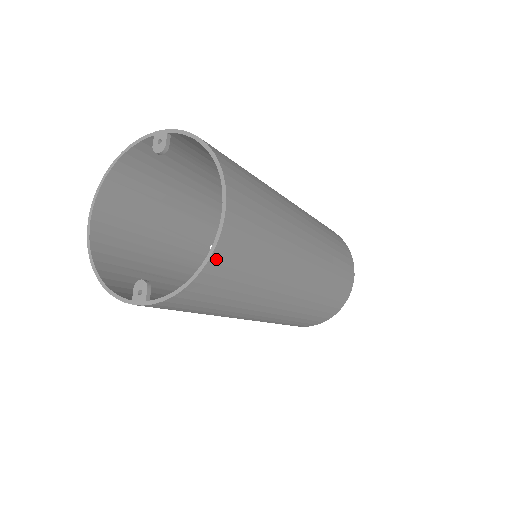
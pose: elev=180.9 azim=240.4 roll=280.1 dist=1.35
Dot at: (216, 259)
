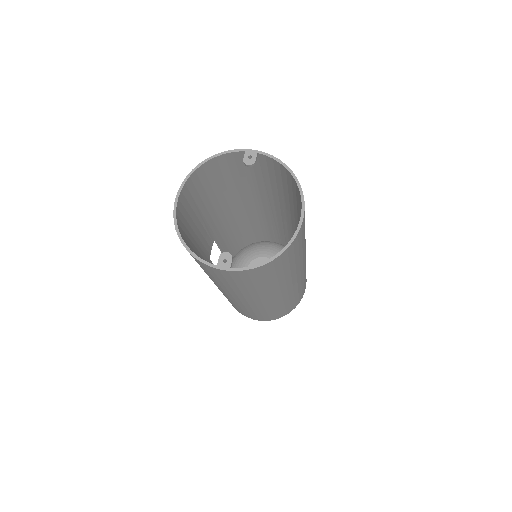
Dot at: (289, 249)
